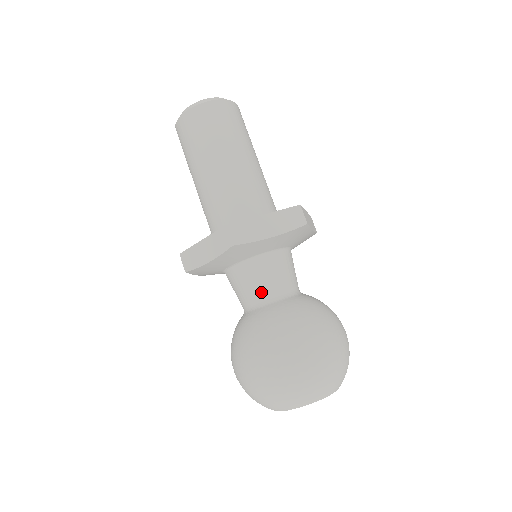
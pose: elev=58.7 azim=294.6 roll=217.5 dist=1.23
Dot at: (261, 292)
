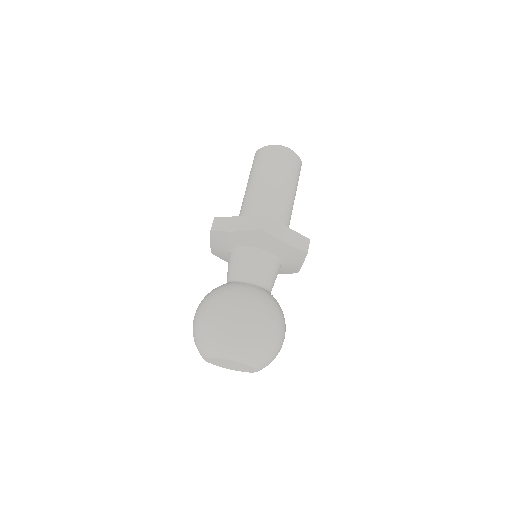
Dot at: (252, 274)
